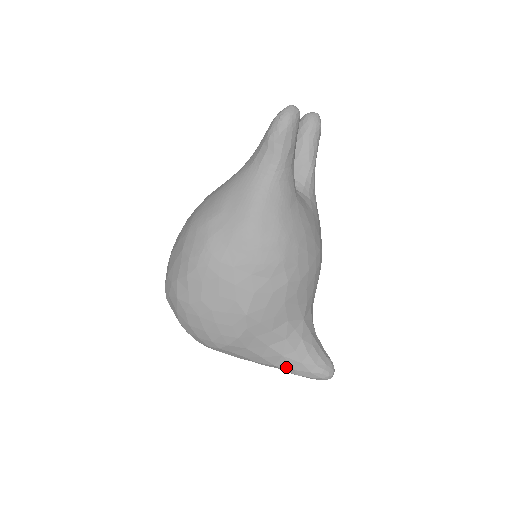
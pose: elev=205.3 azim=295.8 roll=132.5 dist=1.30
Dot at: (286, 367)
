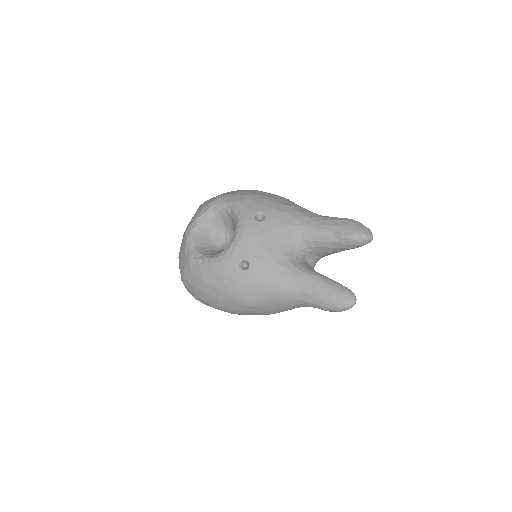
Dot at: occluded
